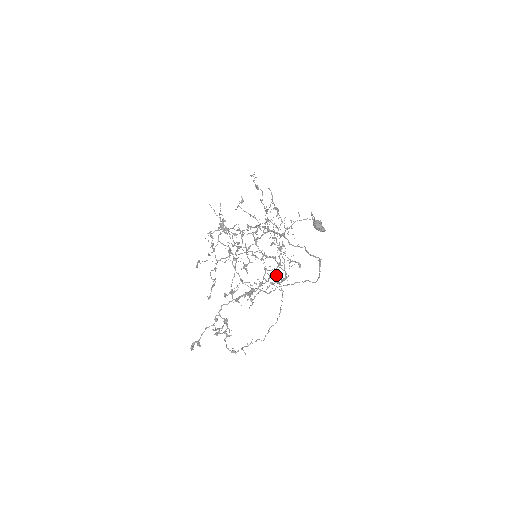
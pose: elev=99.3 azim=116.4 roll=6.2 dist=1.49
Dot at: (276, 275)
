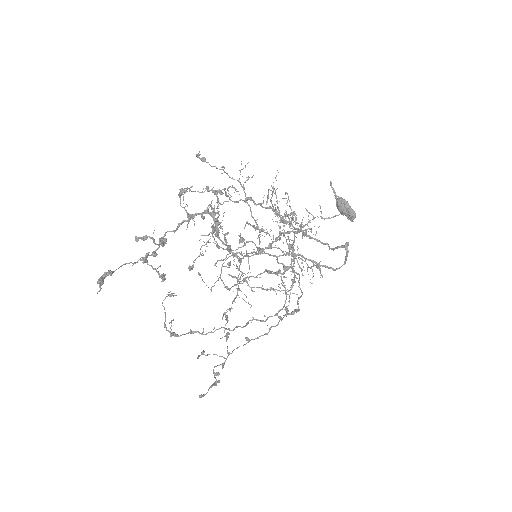
Dot at: (288, 301)
